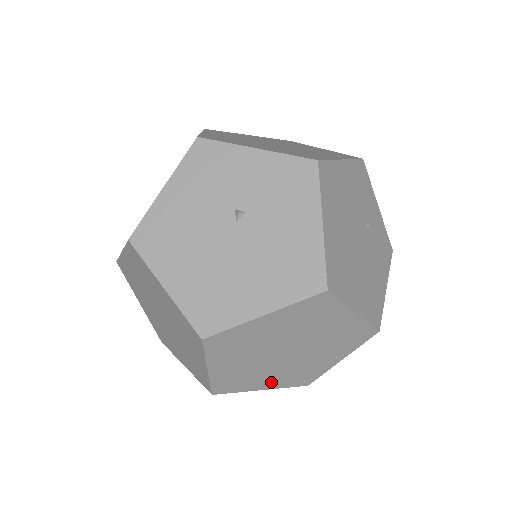
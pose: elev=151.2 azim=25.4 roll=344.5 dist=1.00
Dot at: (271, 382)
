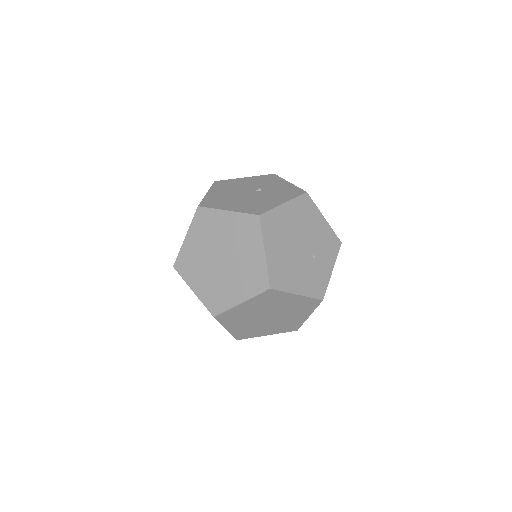
Dot at: (201, 287)
